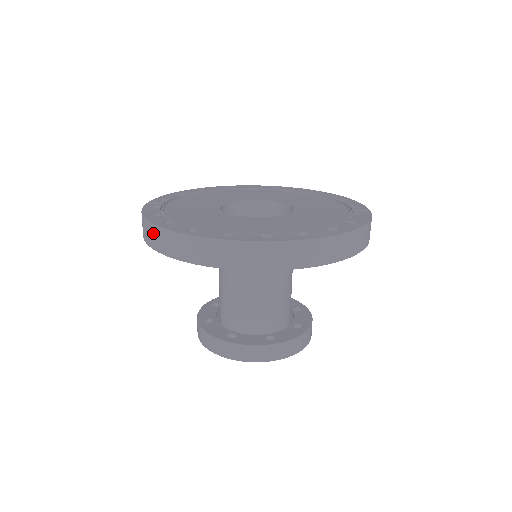
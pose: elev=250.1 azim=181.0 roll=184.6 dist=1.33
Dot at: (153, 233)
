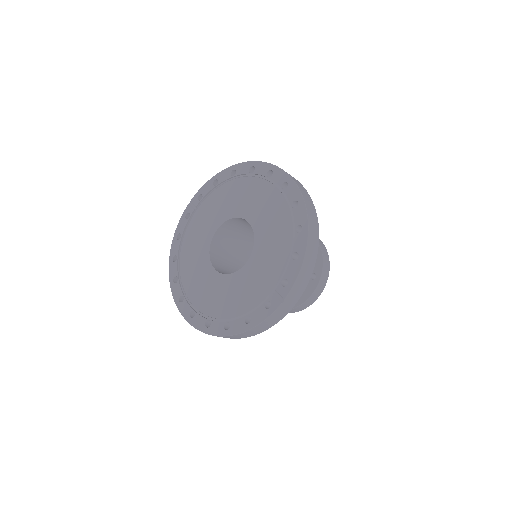
Dot at: occluded
